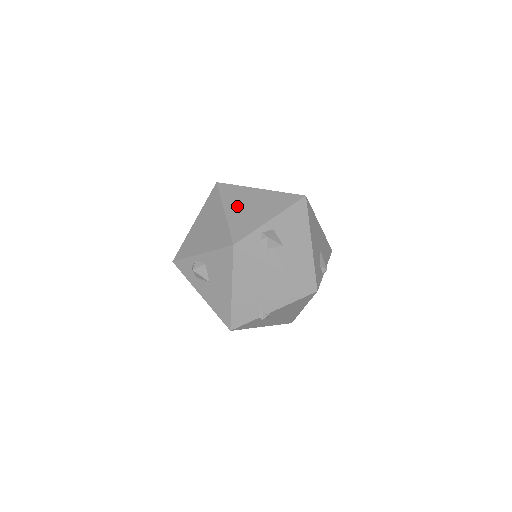
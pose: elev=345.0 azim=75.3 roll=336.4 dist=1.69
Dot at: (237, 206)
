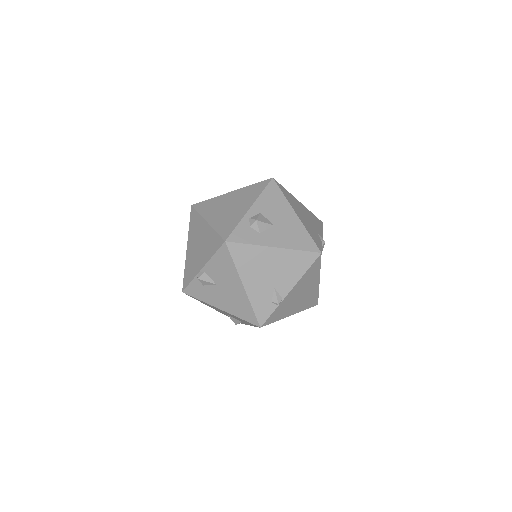
Dot at: occluded
